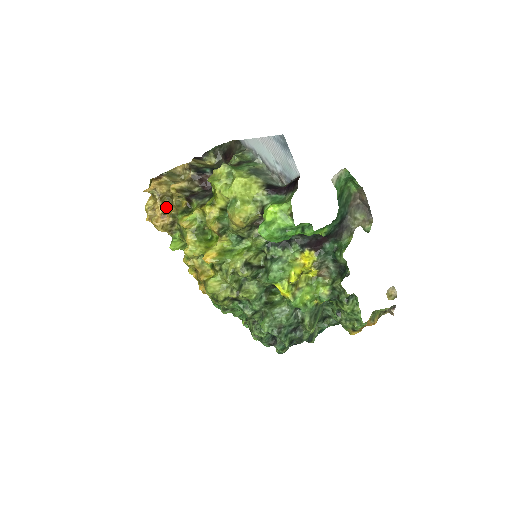
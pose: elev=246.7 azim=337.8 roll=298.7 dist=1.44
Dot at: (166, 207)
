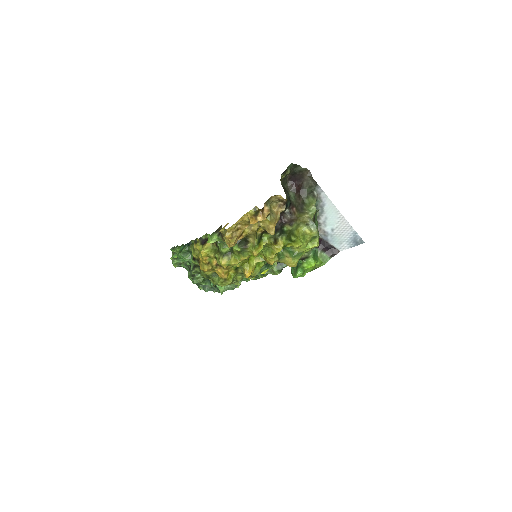
Dot at: occluded
